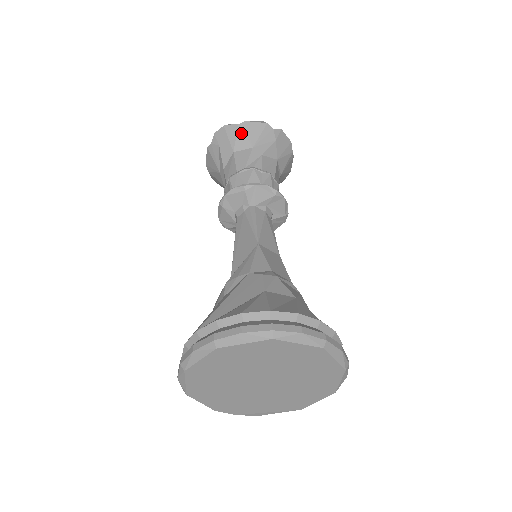
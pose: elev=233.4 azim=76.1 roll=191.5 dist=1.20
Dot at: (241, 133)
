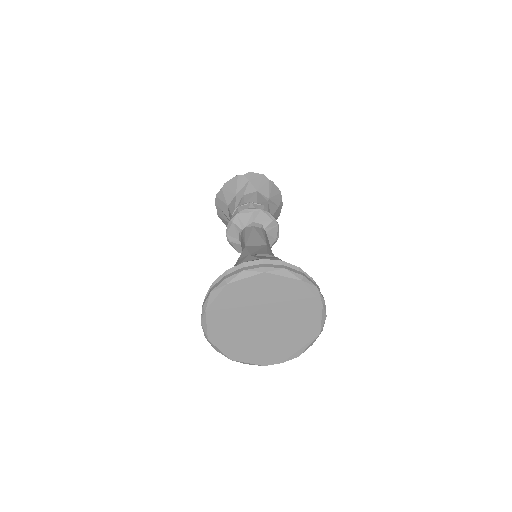
Dot at: (226, 192)
